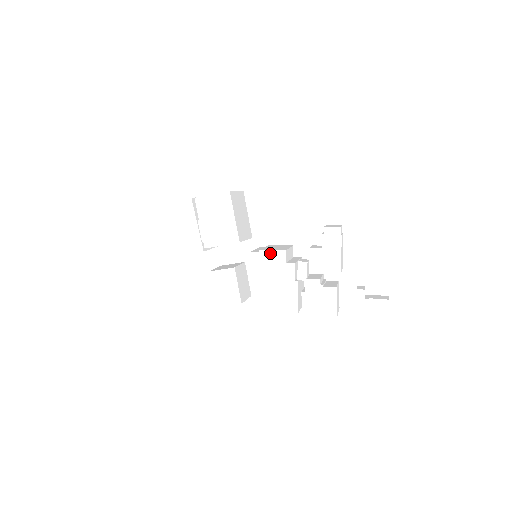
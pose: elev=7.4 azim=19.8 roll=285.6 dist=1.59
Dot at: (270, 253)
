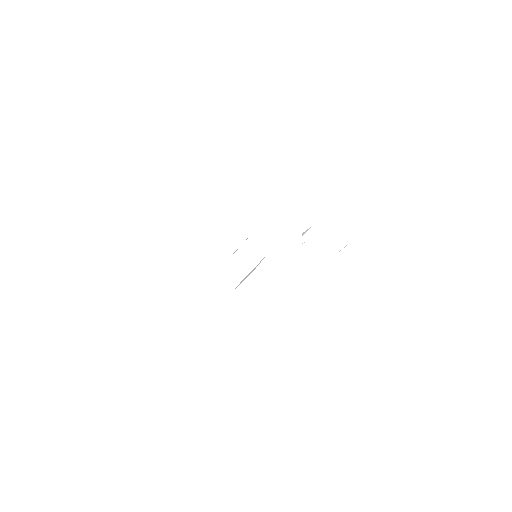
Dot at: (274, 232)
